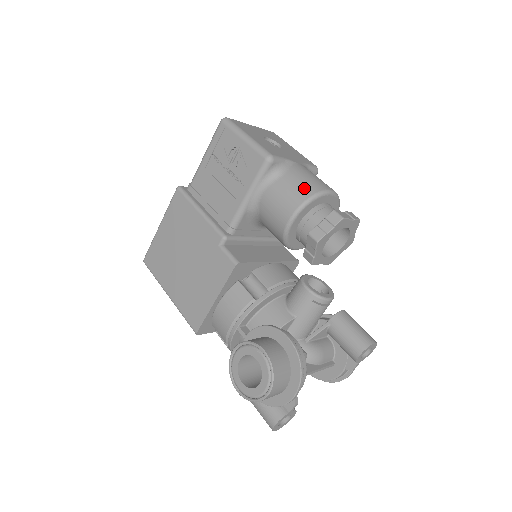
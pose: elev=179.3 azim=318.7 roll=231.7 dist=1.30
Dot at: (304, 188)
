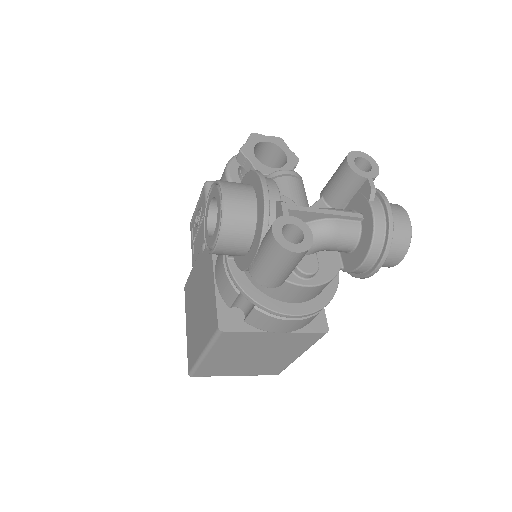
Dot at: occluded
